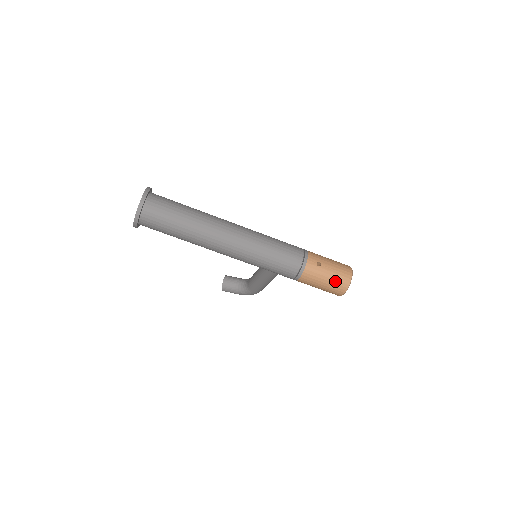
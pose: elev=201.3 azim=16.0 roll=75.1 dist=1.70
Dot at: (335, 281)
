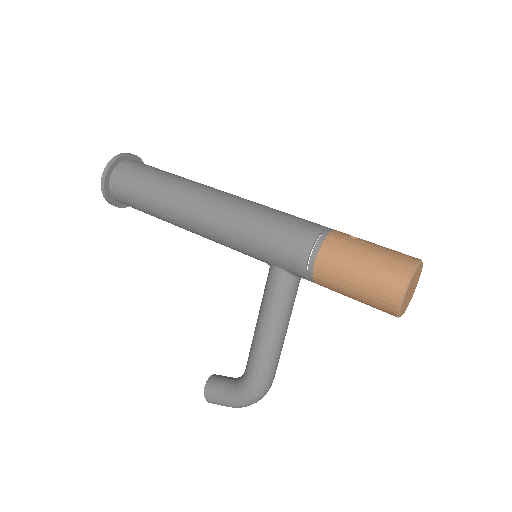
Dot at: (384, 259)
